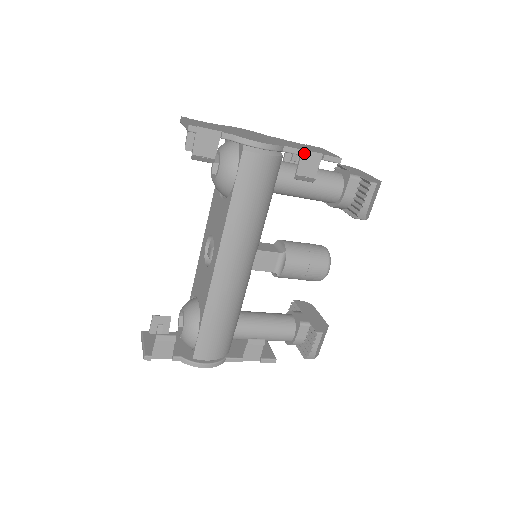
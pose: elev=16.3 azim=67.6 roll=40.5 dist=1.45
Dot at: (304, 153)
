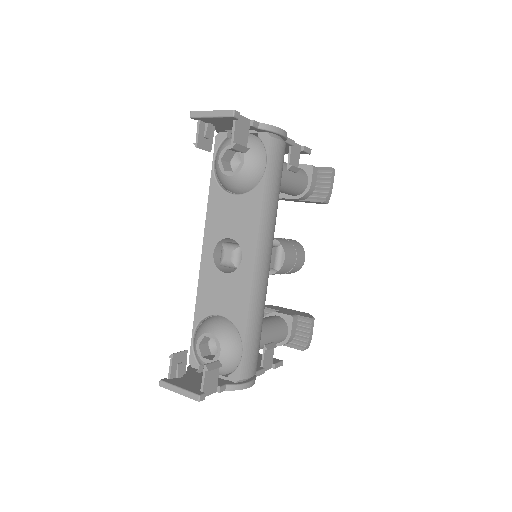
Dot at: occluded
